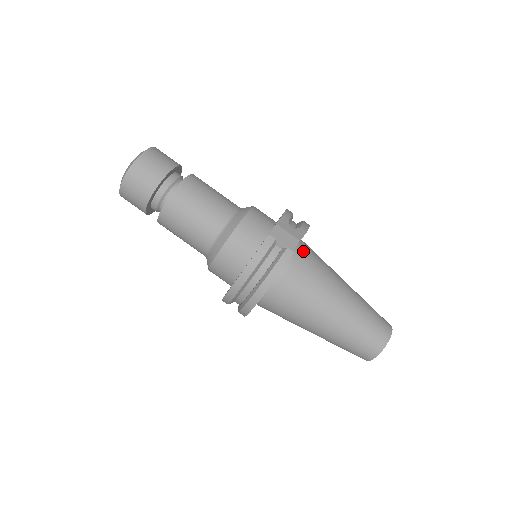
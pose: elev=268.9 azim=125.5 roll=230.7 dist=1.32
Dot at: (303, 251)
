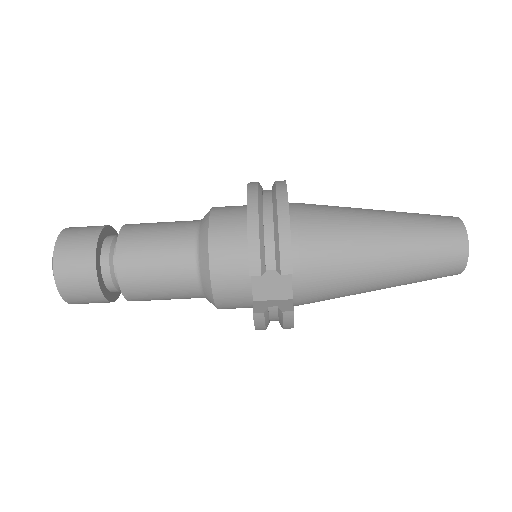
Dot at: (303, 270)
